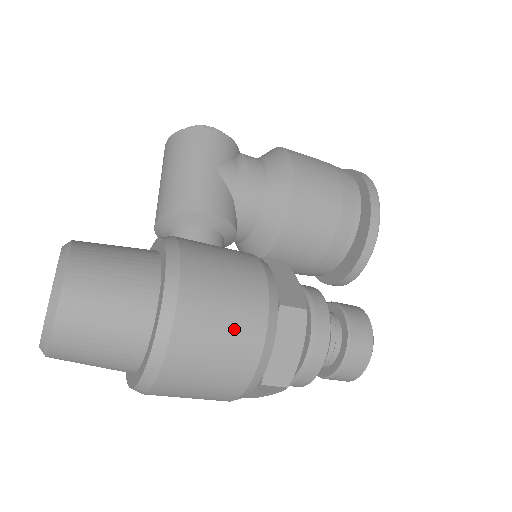
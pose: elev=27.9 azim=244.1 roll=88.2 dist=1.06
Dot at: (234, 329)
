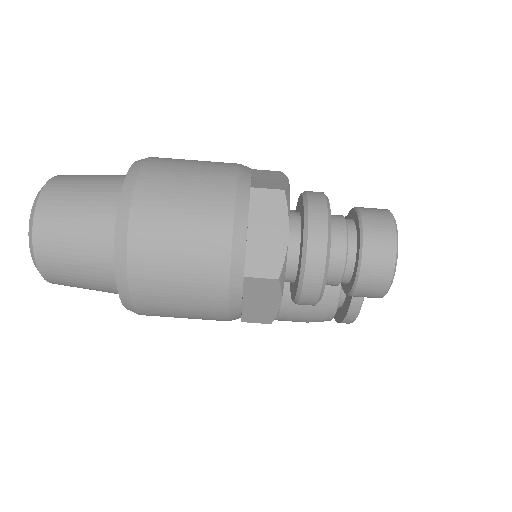
Dot at: (207, 161)
